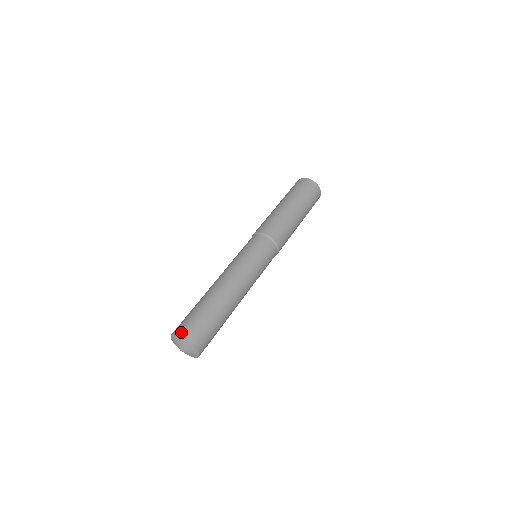
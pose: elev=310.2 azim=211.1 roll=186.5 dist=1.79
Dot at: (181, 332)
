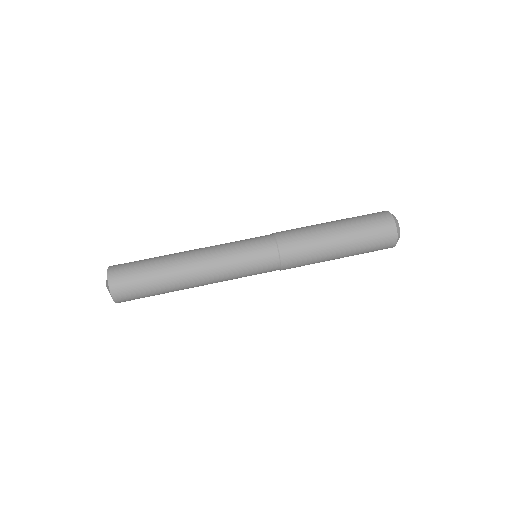
Dot at: (112, 280)
